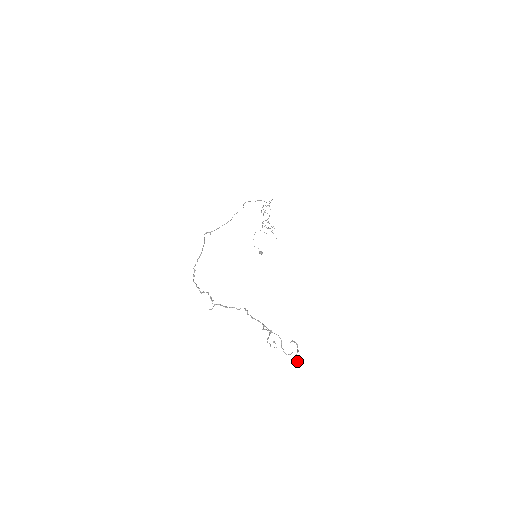
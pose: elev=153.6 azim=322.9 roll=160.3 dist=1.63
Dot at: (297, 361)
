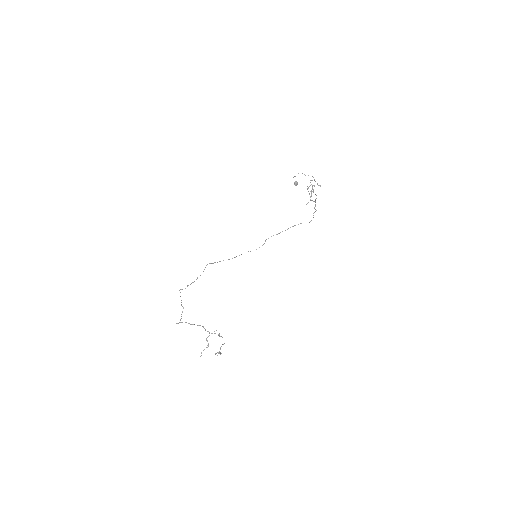
Dot at: (220, 348)
